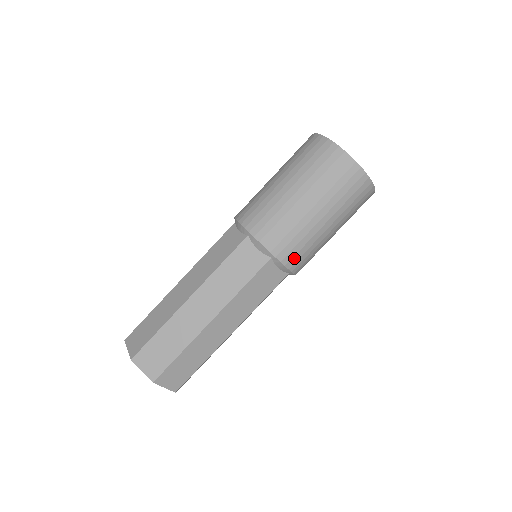
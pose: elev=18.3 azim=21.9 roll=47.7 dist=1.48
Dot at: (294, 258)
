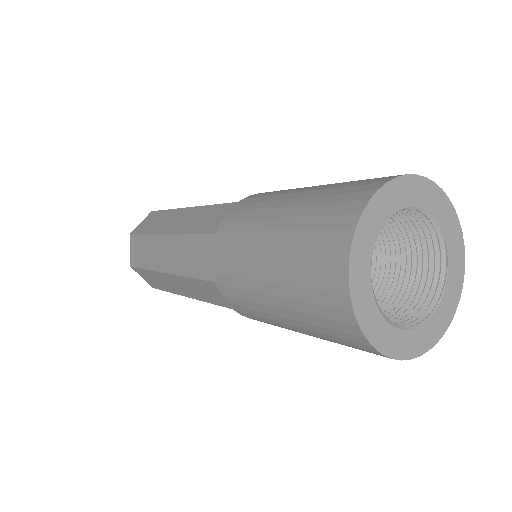
Dot at: occluded
